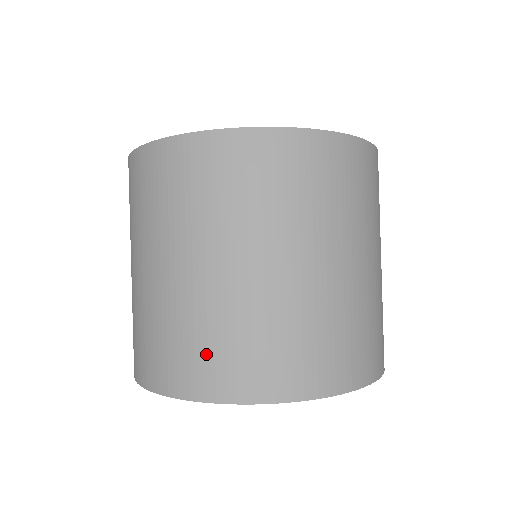
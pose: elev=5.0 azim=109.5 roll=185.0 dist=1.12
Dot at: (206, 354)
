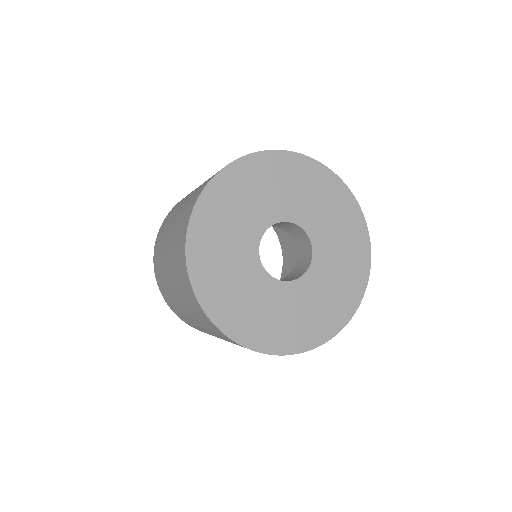
Dot at: occluded
